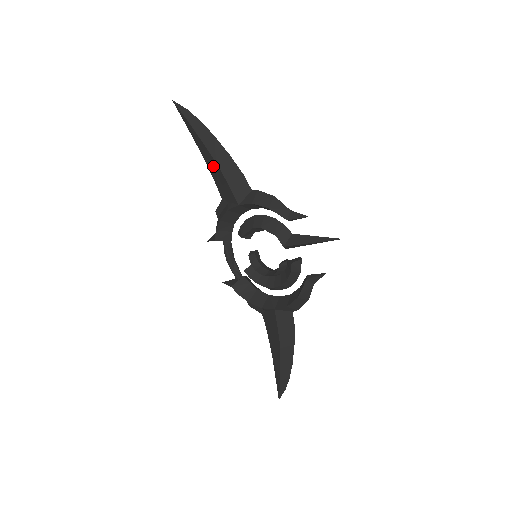
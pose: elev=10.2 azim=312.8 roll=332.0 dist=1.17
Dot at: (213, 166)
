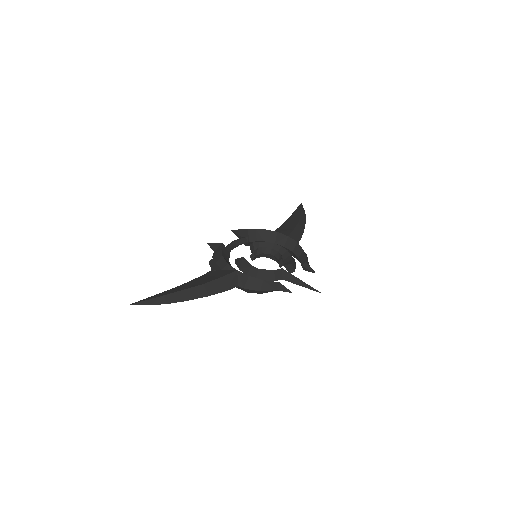
Dot at: occluded
